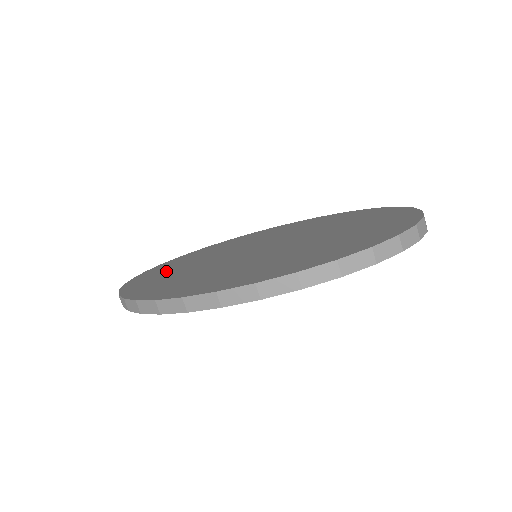
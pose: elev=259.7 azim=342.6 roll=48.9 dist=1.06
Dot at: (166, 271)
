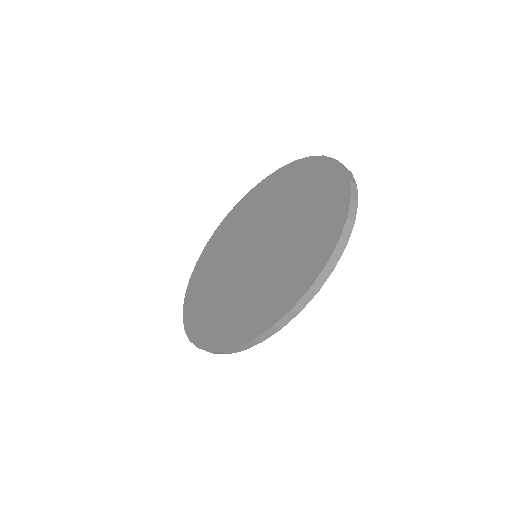
Dot at: (206, 310)
